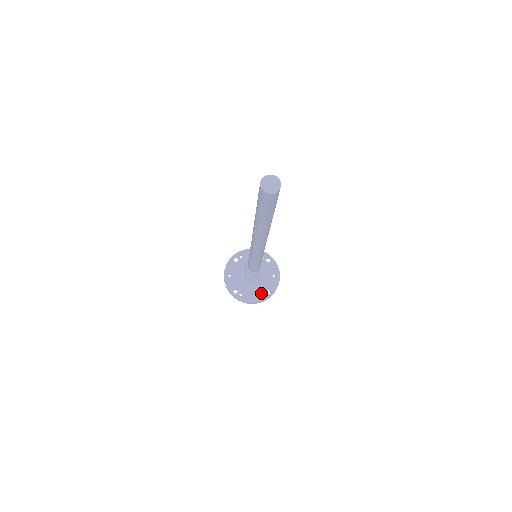
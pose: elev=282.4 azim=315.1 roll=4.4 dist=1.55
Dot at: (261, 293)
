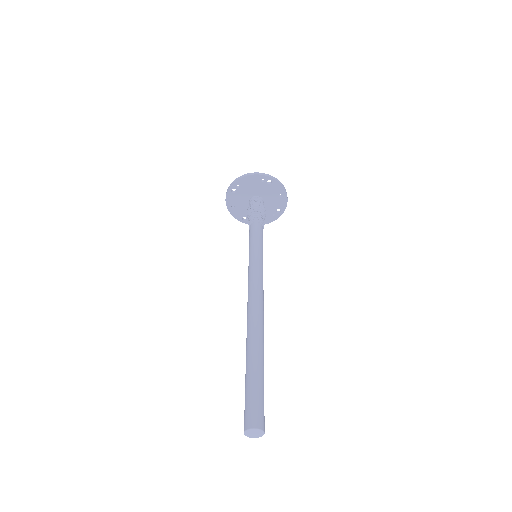
Dot at: (271, 214)
